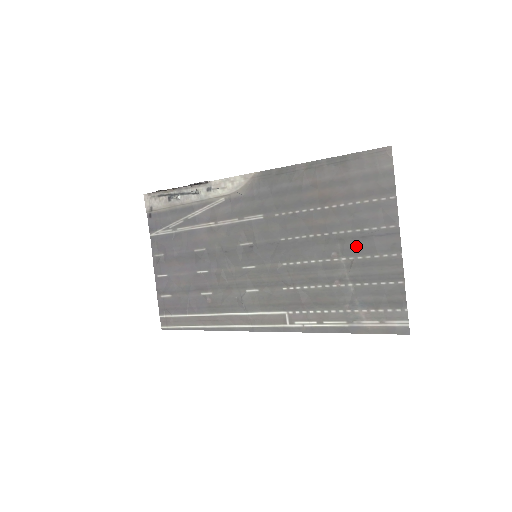
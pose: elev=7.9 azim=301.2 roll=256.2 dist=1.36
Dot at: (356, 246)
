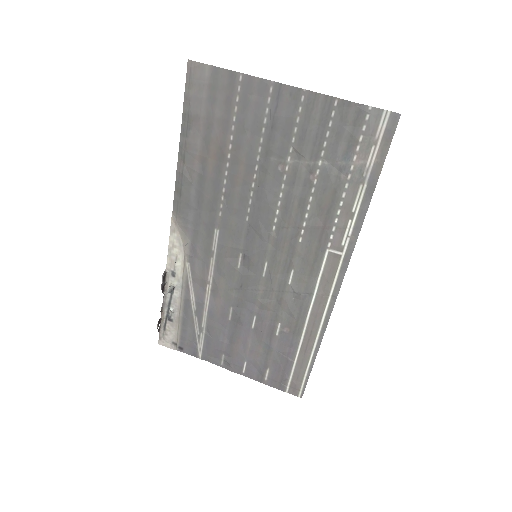
Dot at: (279, 139)
